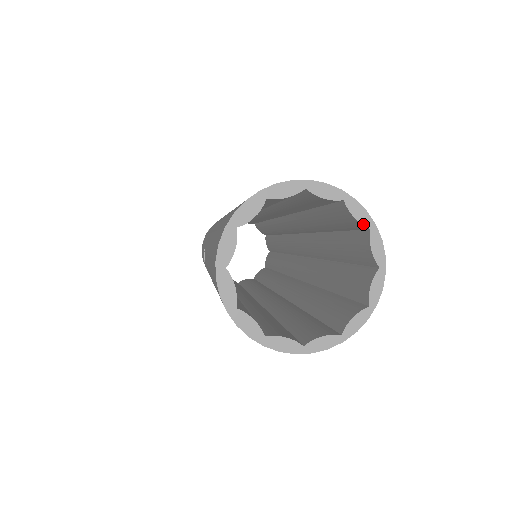
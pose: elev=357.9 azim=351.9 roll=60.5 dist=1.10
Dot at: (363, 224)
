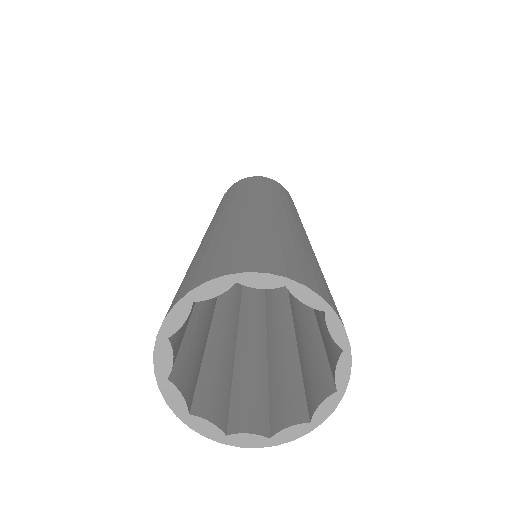
Dot at: (274, 287)
